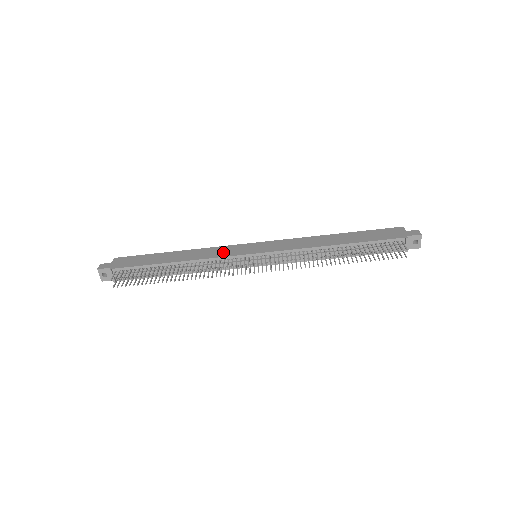
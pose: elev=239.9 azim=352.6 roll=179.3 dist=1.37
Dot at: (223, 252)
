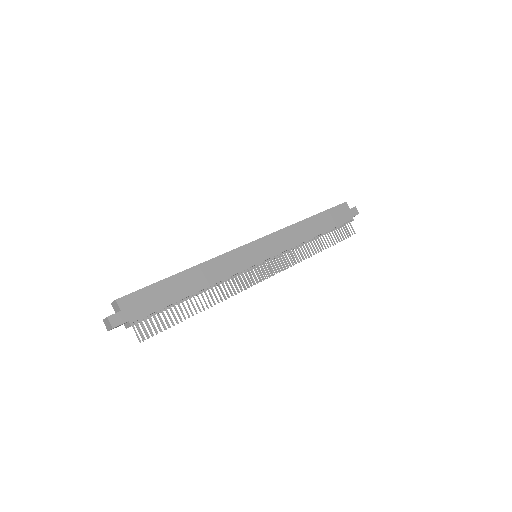
Dot at: (235, 264)
